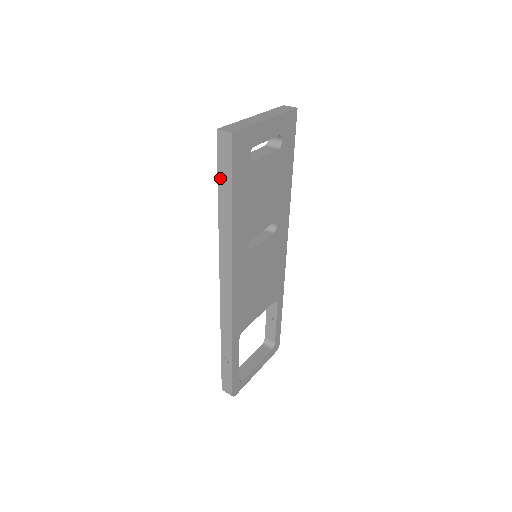
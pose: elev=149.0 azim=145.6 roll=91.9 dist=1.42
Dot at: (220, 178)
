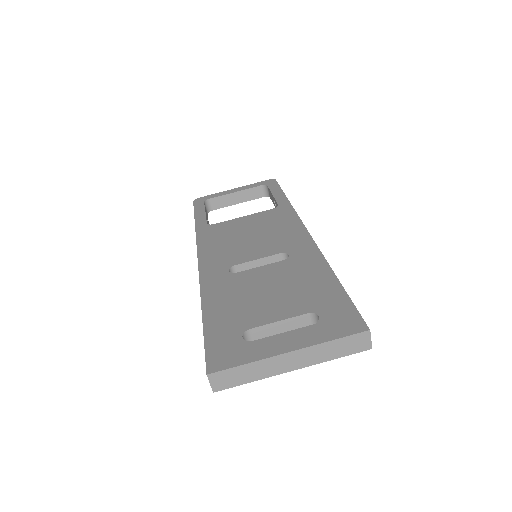
Dot at: (204, 337)
